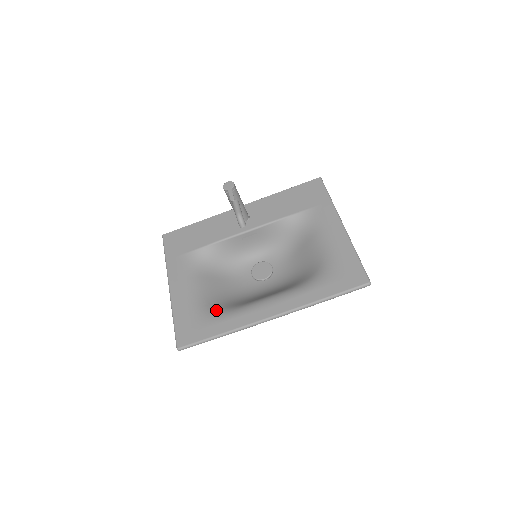
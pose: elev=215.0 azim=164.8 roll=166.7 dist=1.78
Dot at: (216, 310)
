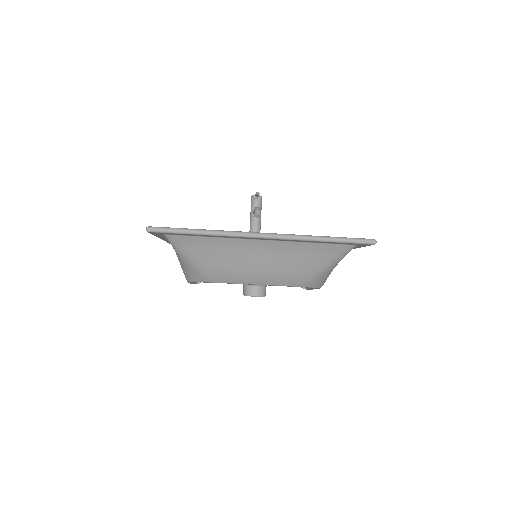
Dot at: occluded
